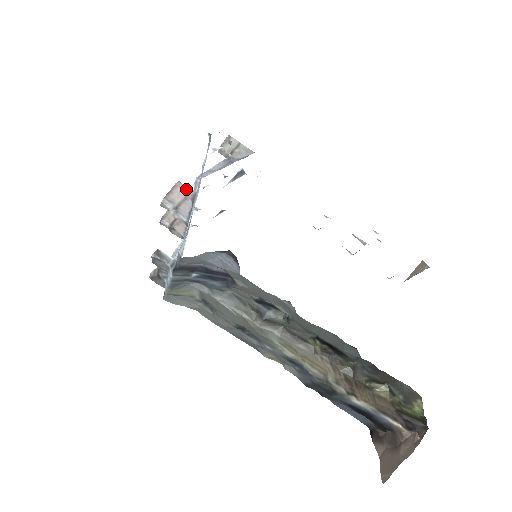
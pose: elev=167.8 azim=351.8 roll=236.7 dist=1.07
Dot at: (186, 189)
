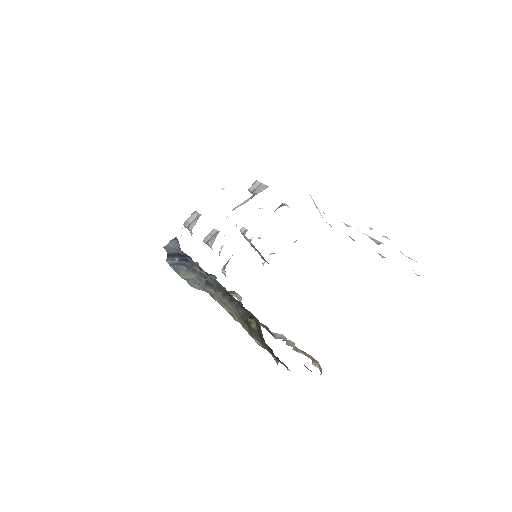
Dot at: (197, 215)
